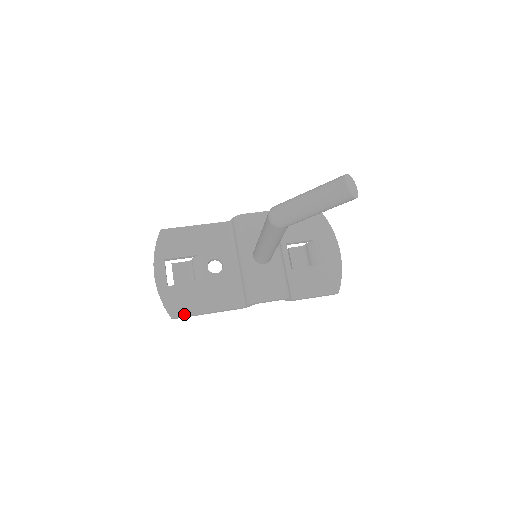
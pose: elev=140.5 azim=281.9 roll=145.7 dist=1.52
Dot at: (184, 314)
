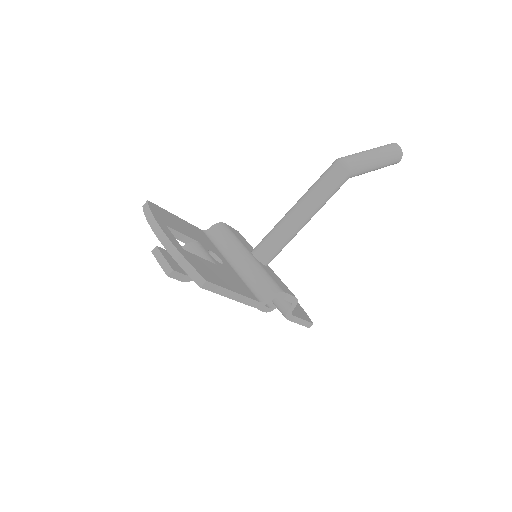
Dot at: (216, 283)
